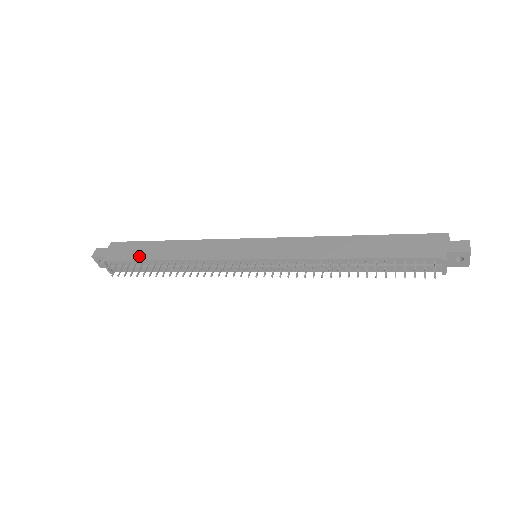
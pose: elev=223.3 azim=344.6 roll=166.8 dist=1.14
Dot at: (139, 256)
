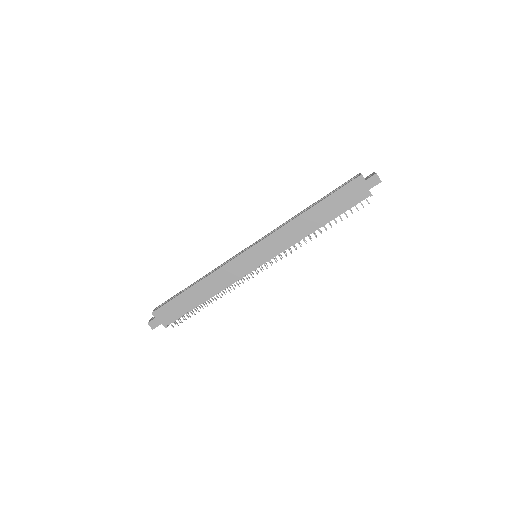
Dot at: (186, 309)
